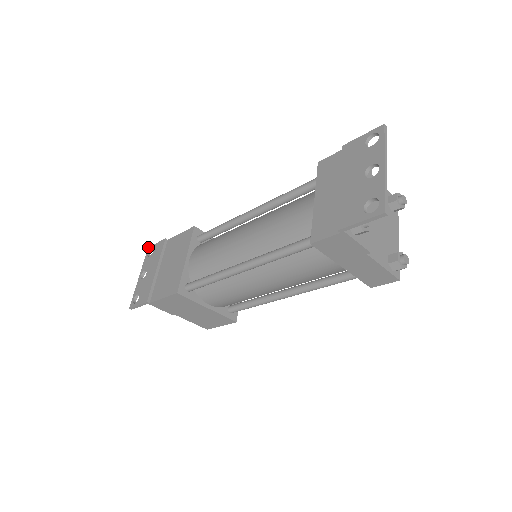
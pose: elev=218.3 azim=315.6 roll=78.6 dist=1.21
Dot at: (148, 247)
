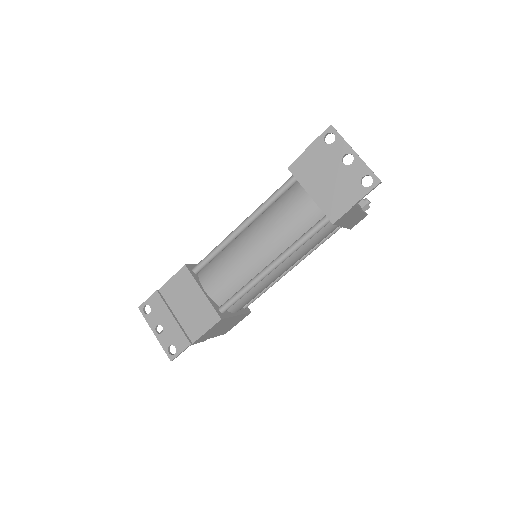
Dot at: (138, 307)
